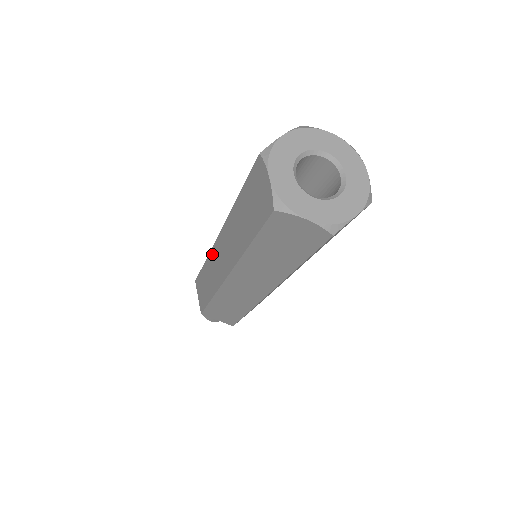
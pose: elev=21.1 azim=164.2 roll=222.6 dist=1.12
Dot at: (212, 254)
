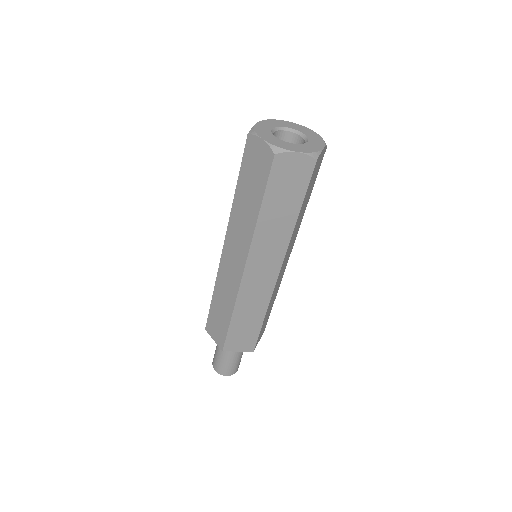
Dot at: (221, 272)
